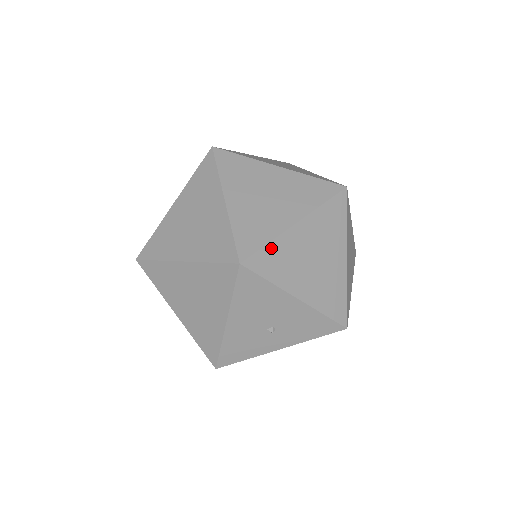
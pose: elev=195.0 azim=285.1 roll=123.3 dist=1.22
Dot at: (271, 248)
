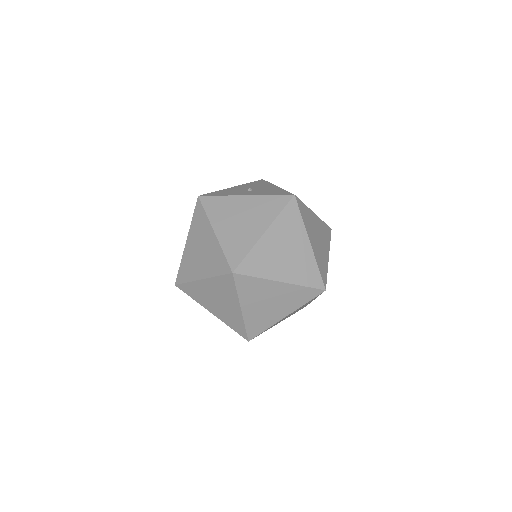
Dot at: occluded
